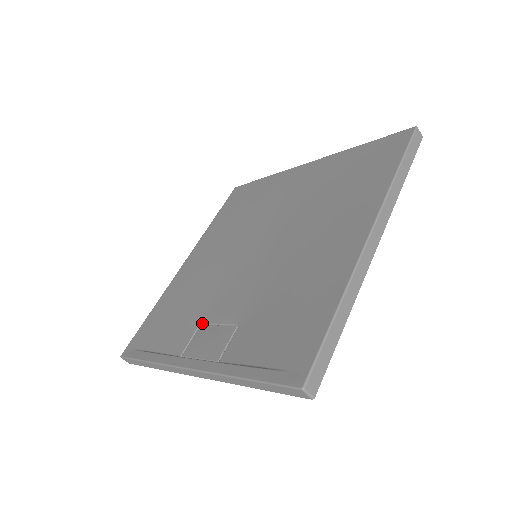
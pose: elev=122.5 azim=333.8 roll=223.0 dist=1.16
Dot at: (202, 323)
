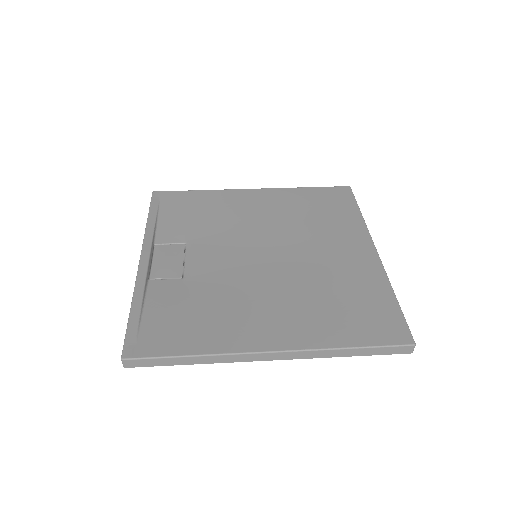
Dot at: (186, 245)
